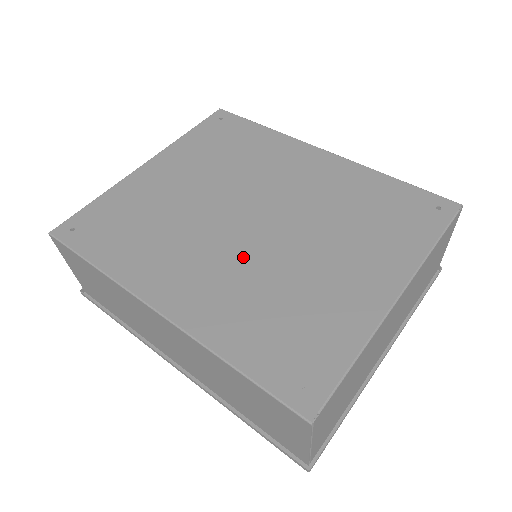
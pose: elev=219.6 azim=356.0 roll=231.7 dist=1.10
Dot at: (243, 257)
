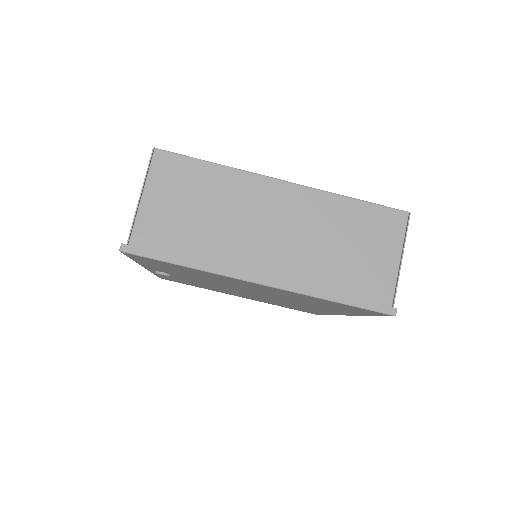
Dot at: occluded
